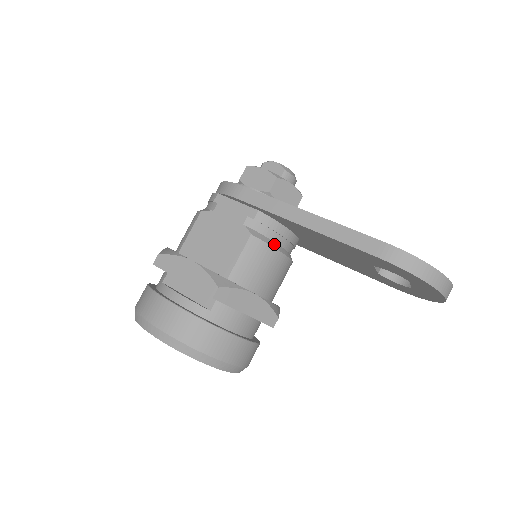
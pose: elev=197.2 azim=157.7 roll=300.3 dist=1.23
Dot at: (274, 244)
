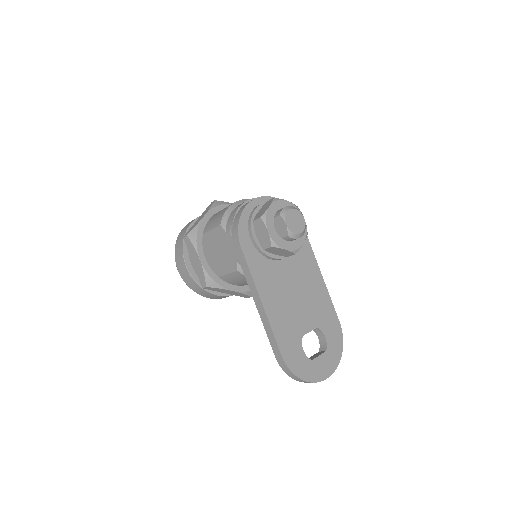
Dot at: occluded
